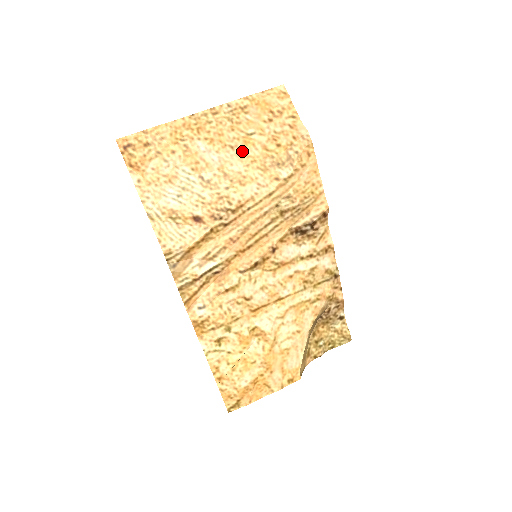
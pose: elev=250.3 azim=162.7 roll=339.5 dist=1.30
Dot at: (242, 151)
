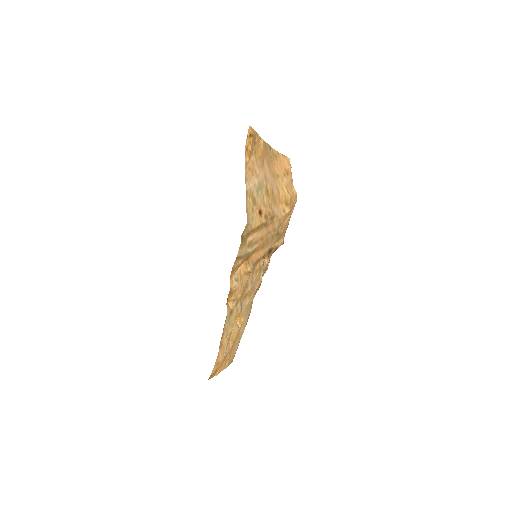
Dot at: (276, 183)
